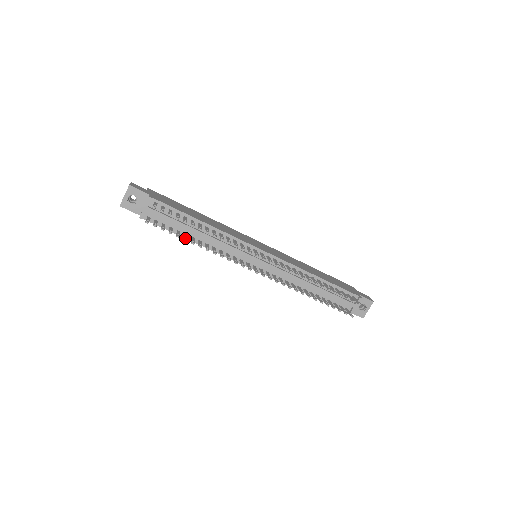
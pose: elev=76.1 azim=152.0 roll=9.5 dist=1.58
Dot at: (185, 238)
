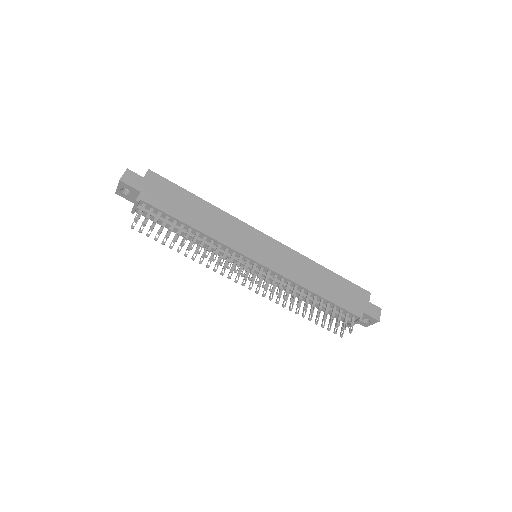
Dot at: occluded
